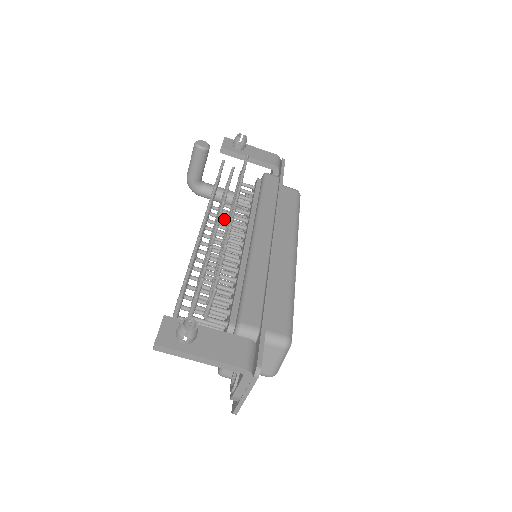
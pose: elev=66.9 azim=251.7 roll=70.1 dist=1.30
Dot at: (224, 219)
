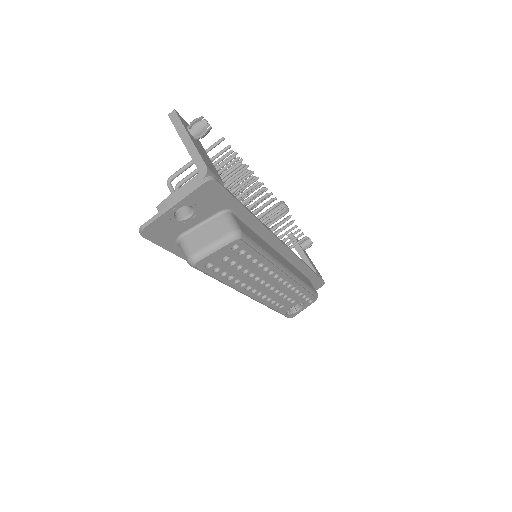
Dot at: occluded
